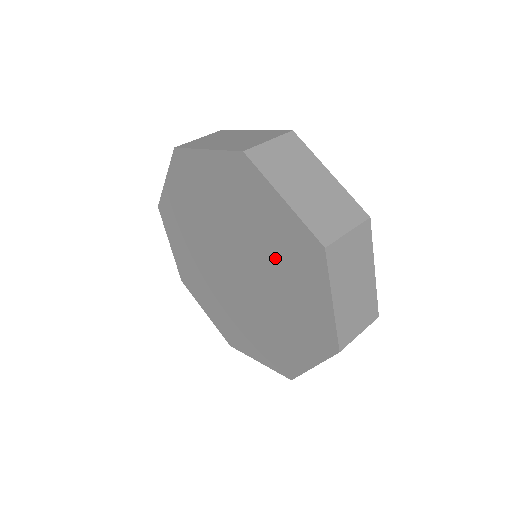
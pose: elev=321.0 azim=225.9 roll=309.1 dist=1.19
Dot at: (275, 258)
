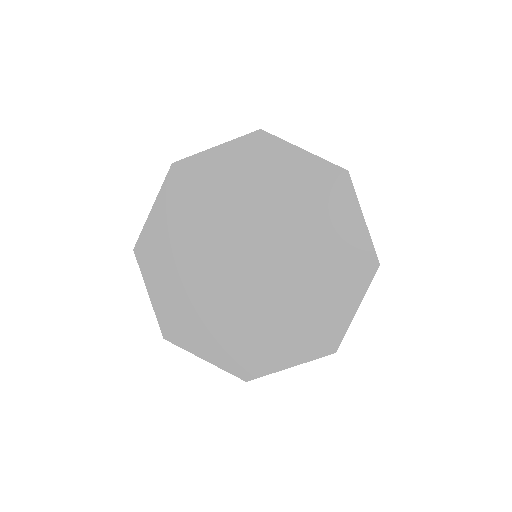
Dot at: (256, 190)
